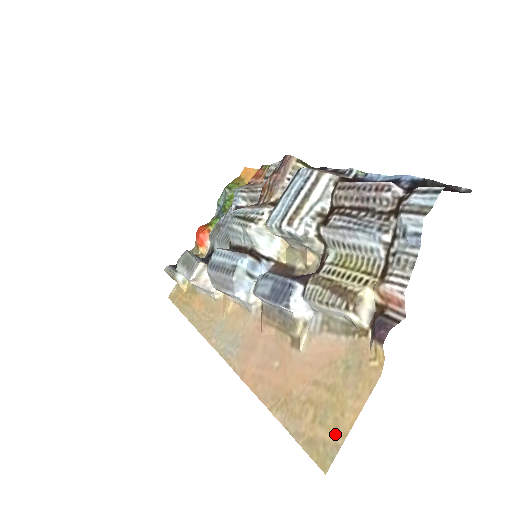
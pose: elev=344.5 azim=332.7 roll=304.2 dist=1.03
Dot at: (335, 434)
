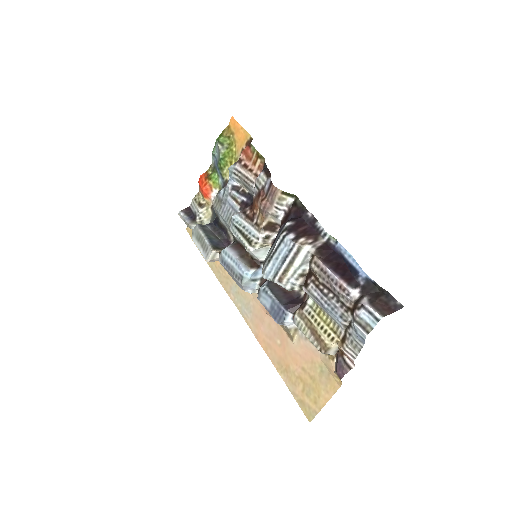
Dot at: (315, 405)
